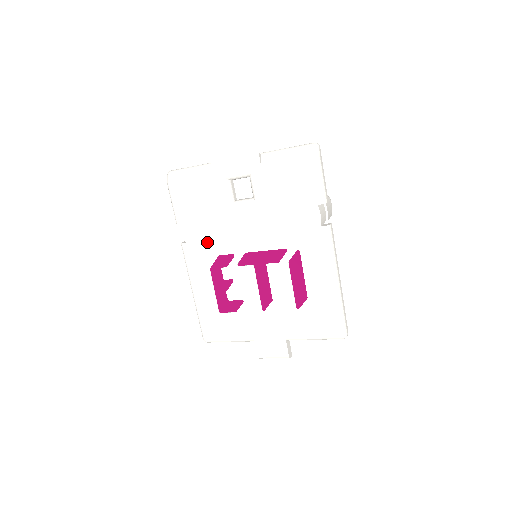
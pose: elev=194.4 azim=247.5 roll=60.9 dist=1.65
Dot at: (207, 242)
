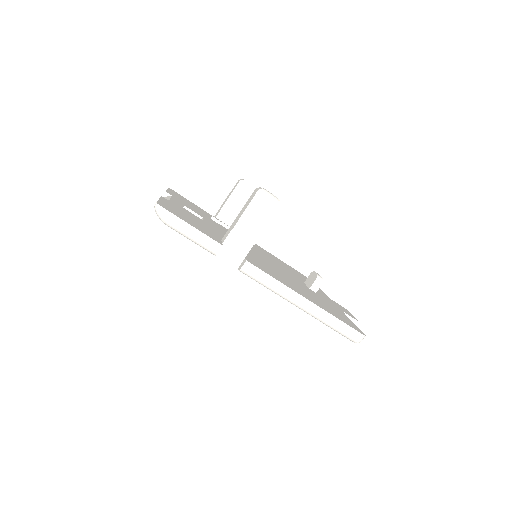
Dot at: occluded
